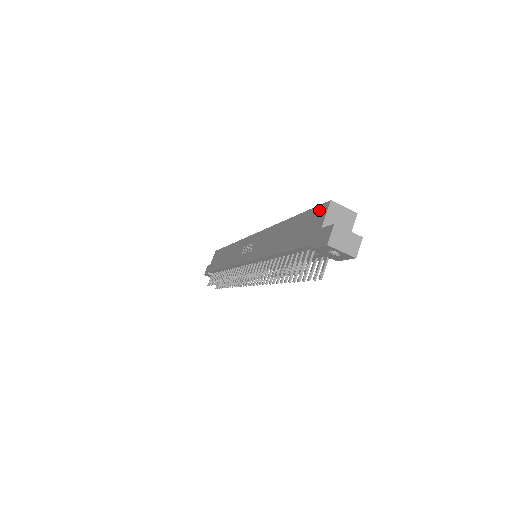
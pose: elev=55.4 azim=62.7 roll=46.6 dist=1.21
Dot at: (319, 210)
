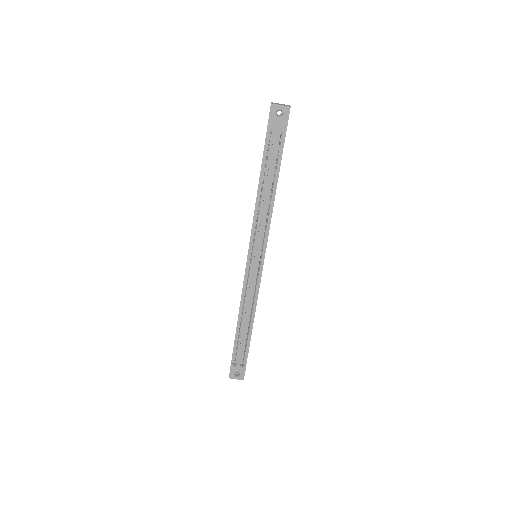
Dot at: occluded
